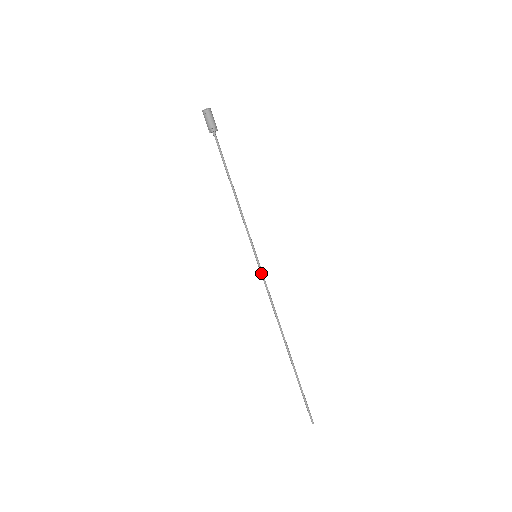
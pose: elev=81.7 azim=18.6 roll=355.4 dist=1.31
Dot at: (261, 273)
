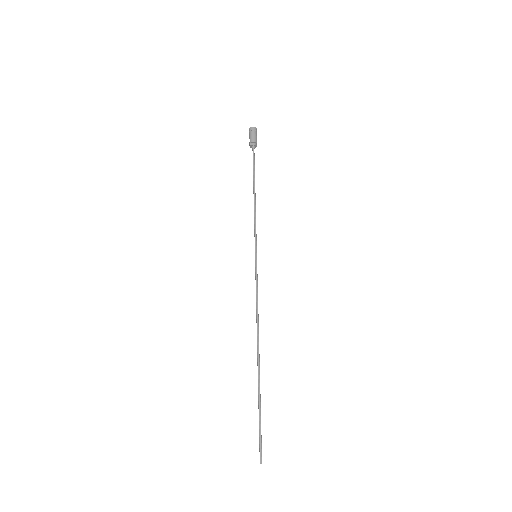
Dot at: (256, 273)
